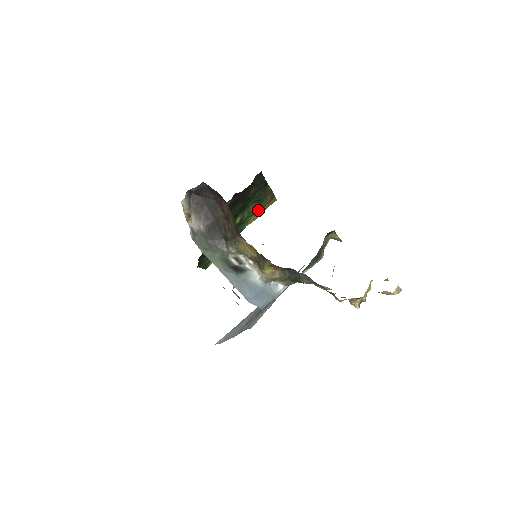
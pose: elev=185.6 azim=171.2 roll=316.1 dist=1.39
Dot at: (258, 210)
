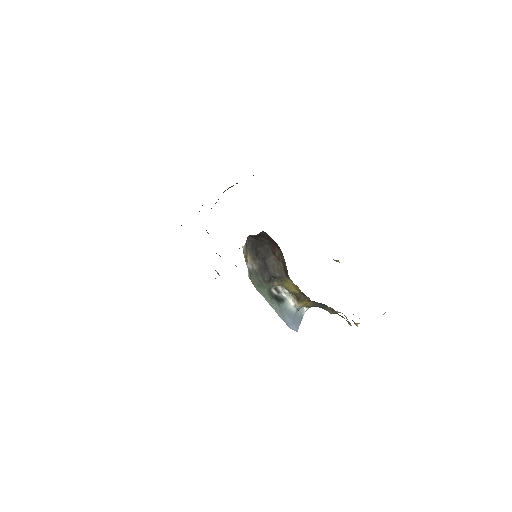
Dot at: occluded
